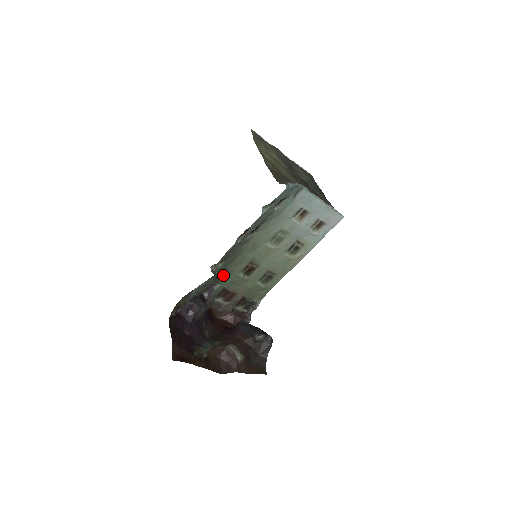
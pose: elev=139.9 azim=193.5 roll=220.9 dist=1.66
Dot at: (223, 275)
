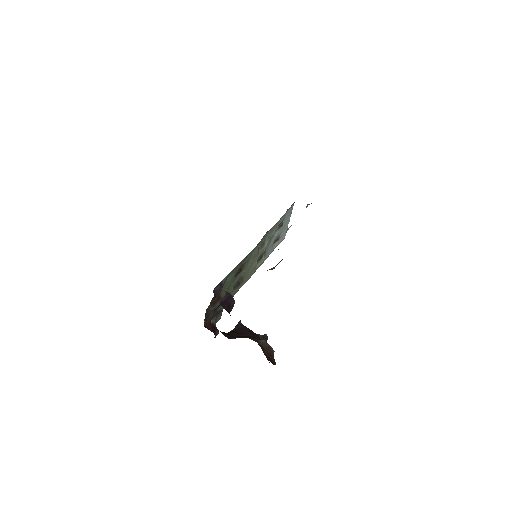
Dot at: (230, 272)
